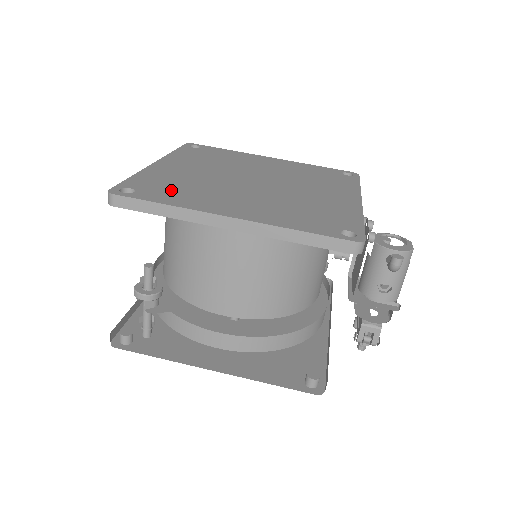
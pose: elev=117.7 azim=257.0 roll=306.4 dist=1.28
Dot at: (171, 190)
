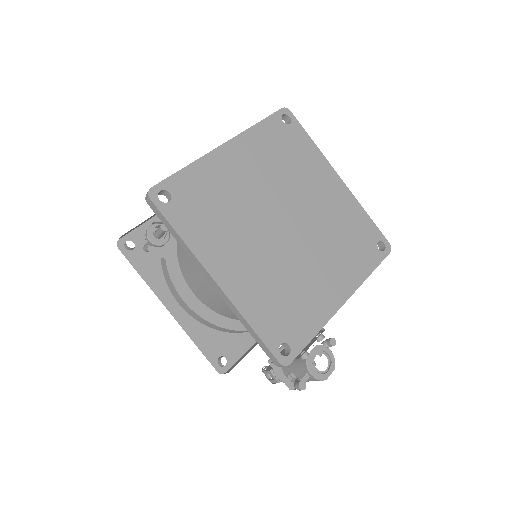
Dot at: (201, 211)
